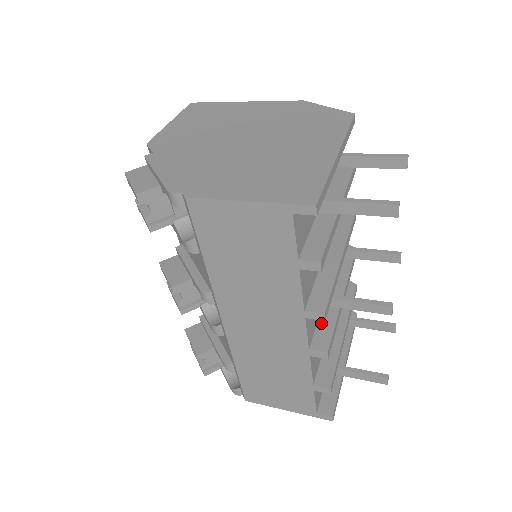
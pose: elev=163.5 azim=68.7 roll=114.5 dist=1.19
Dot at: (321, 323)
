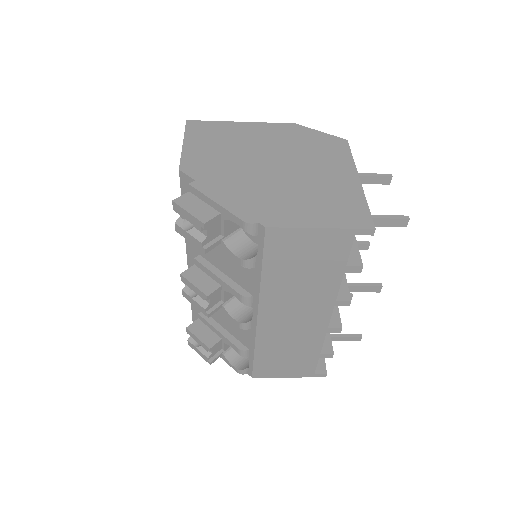
Dot at: occluded
